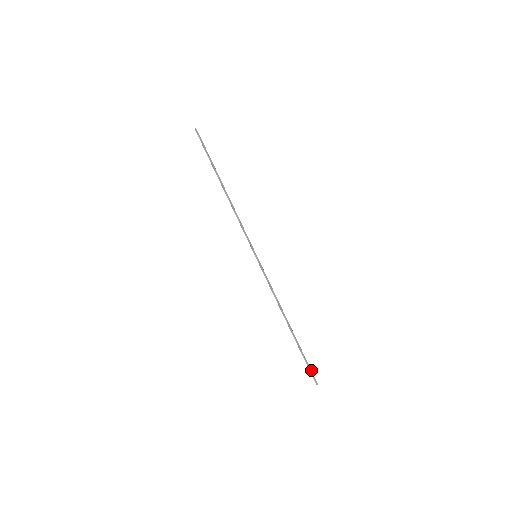
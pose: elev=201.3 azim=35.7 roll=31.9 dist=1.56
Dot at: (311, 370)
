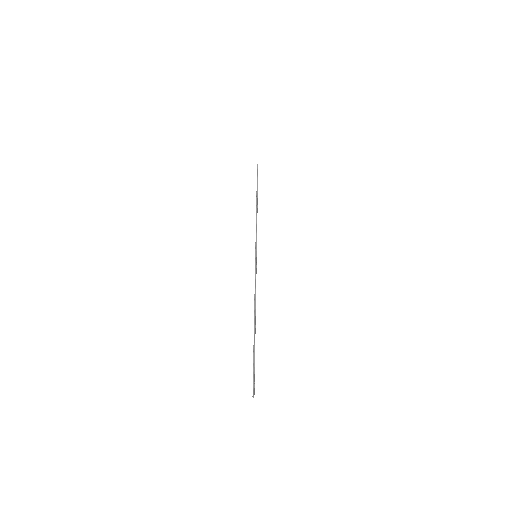
Dot at: occluded
